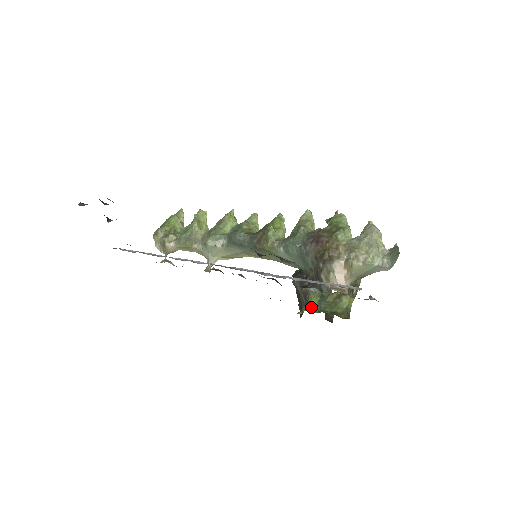
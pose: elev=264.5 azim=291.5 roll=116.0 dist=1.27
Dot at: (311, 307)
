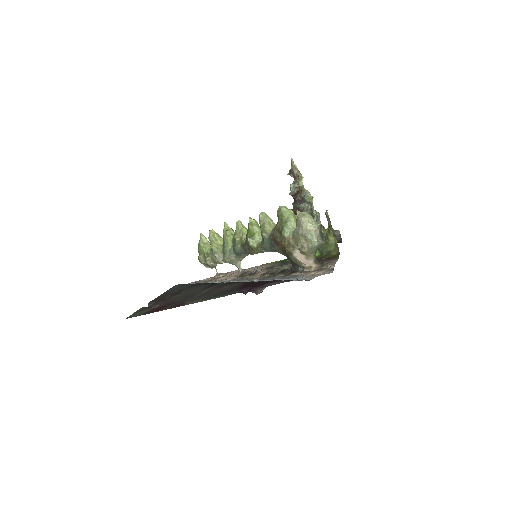
Dot at: occluded
